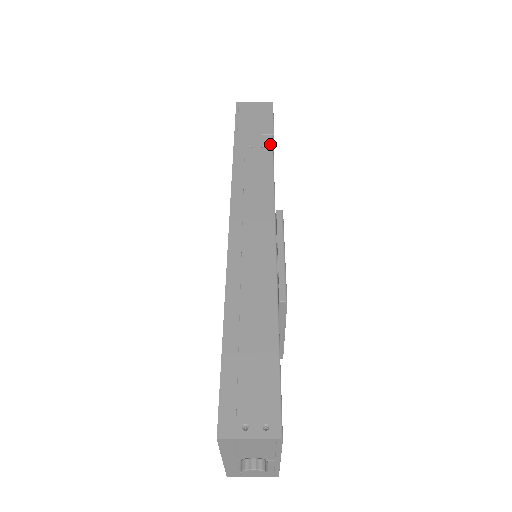
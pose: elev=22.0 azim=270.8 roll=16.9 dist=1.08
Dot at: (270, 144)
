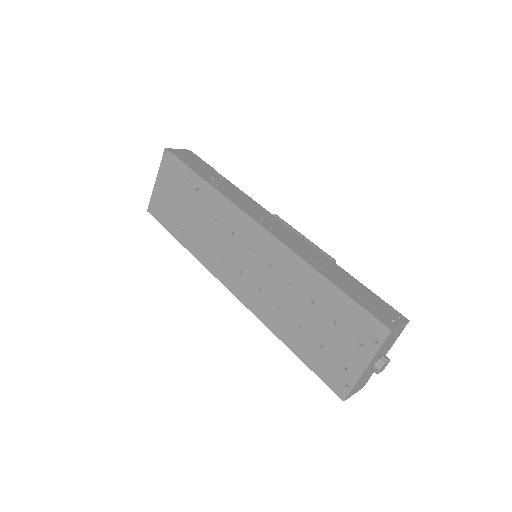
Dot at: (222, 176)
